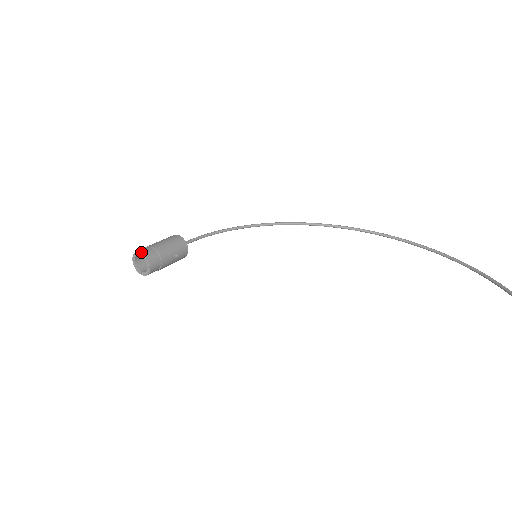
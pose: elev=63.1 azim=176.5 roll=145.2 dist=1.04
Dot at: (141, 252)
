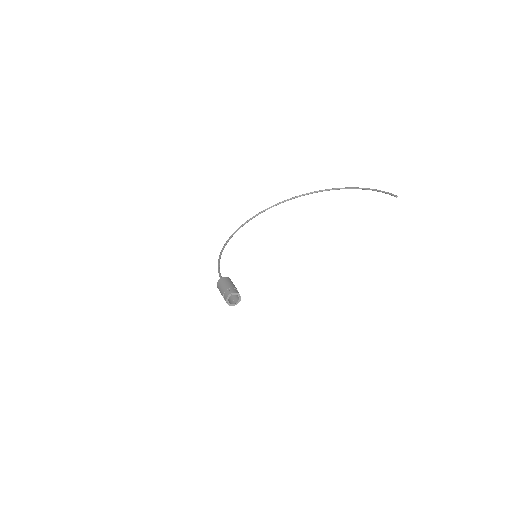
Dot at: (231, 293)
